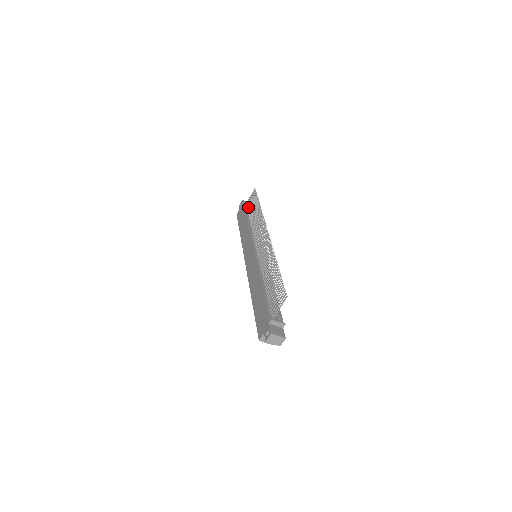
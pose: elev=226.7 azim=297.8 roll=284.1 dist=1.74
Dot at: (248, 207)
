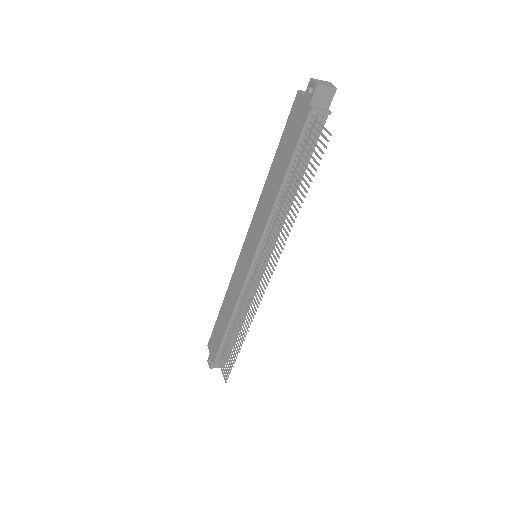
Dot at: (305, 141)
